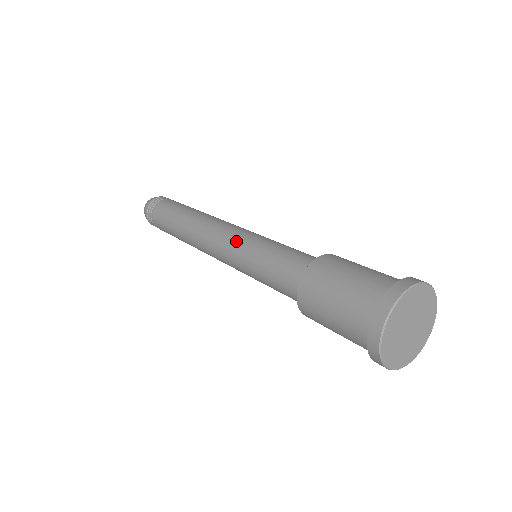
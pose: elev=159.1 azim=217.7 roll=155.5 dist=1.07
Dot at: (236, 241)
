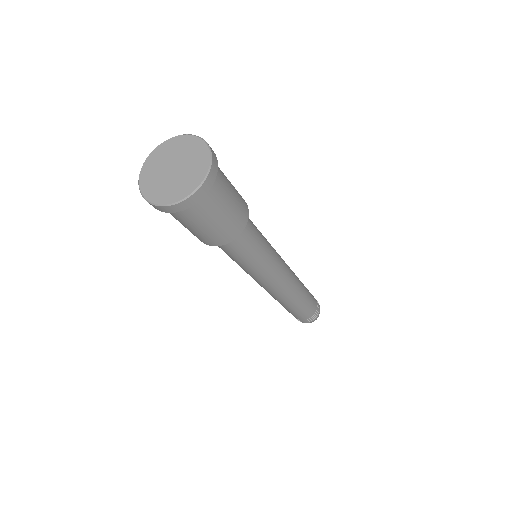
Dot at: occluded
